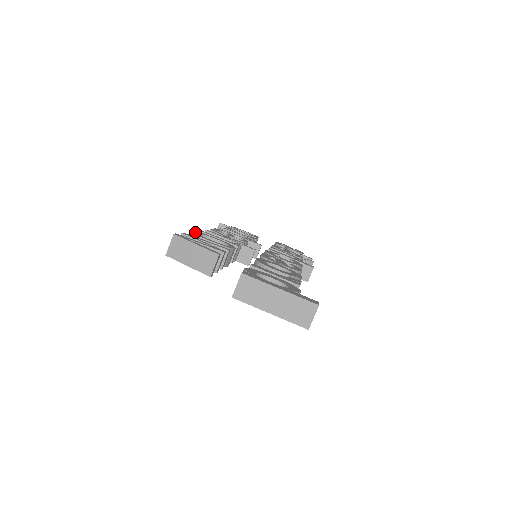
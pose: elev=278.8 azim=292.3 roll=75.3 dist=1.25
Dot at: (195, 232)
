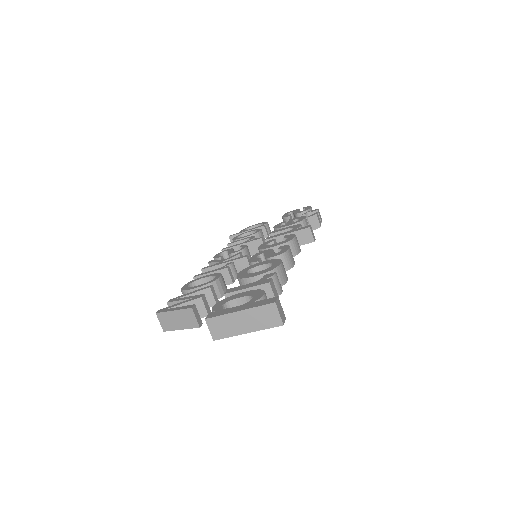
Dot at: (184, 287)
